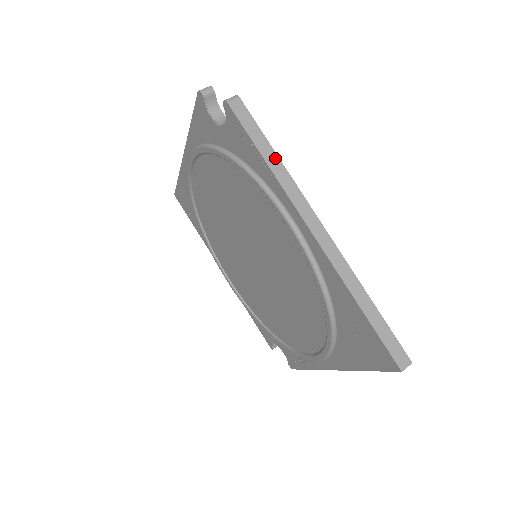
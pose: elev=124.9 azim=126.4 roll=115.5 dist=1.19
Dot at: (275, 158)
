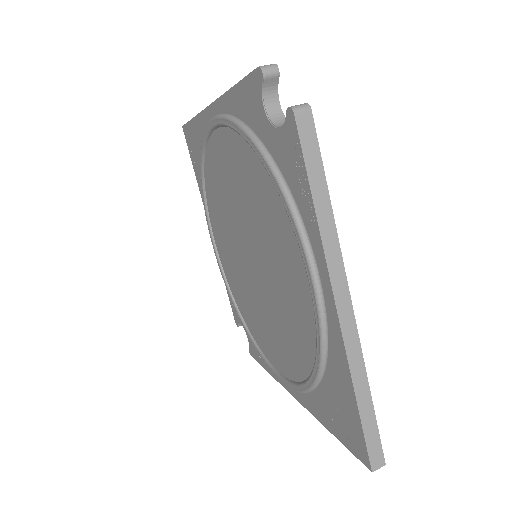
Dot at: (327, 205)
